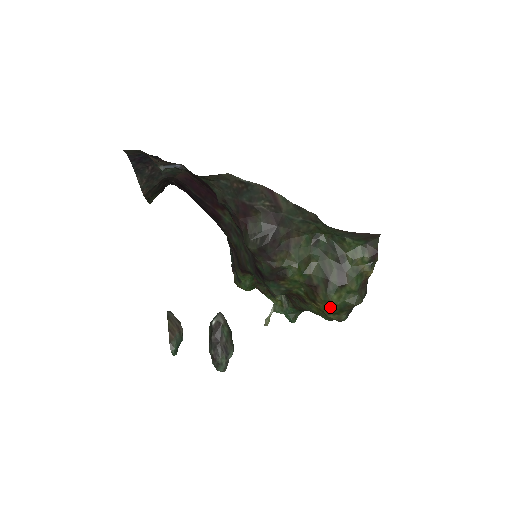
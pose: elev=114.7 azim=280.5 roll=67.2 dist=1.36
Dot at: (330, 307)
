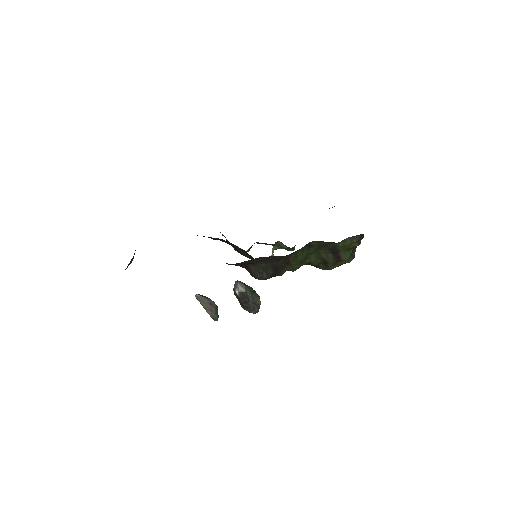
Dot at: occluded
